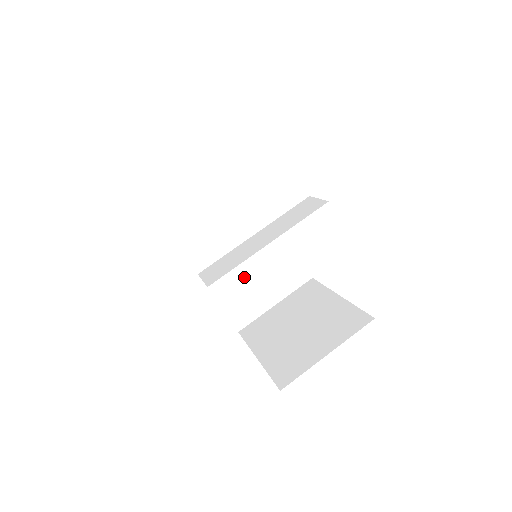
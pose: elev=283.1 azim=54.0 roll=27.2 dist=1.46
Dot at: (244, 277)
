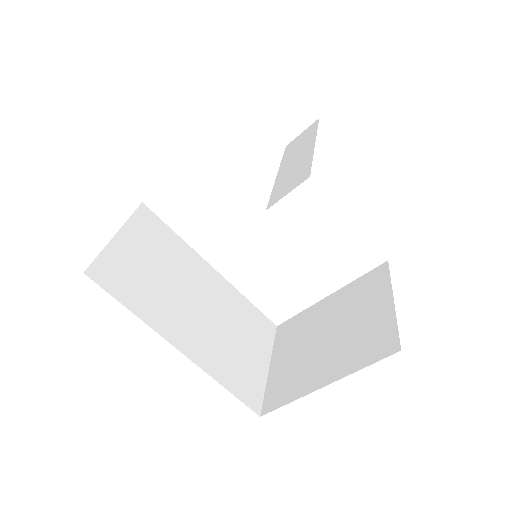
Dot at: (226, 342)
